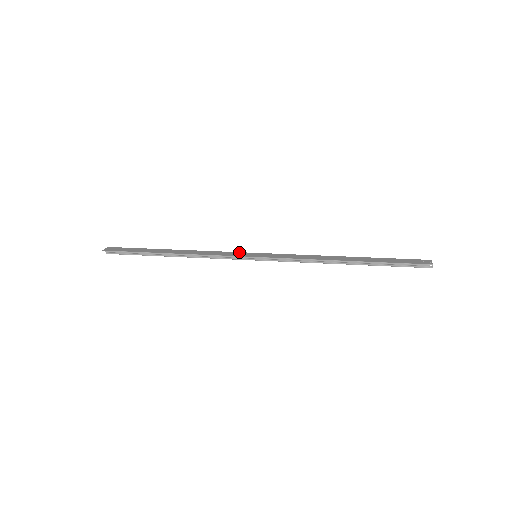
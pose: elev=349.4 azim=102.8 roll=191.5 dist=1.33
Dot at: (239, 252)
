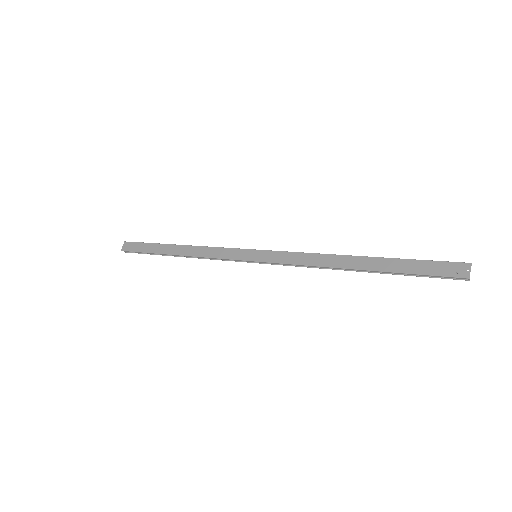
Dot at: (239, 249)
